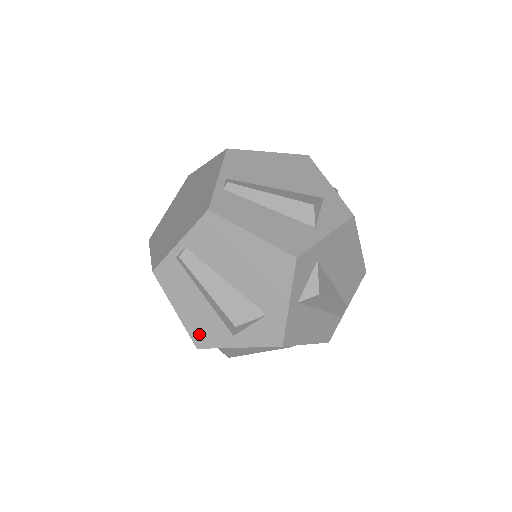
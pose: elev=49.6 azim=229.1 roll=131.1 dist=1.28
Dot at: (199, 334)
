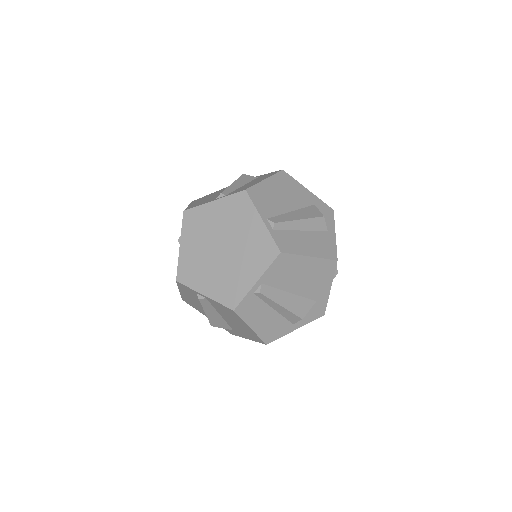
Dot at: (188, 301)
